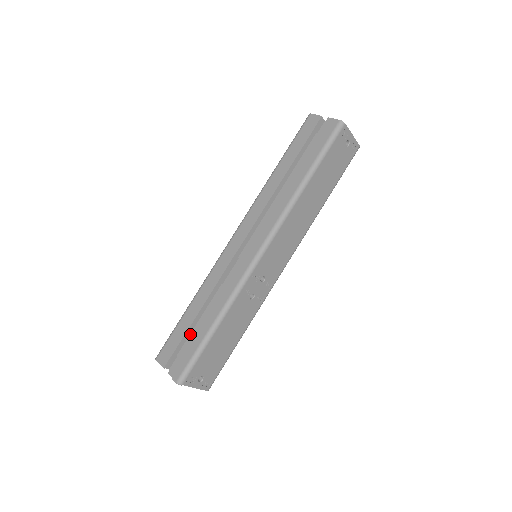
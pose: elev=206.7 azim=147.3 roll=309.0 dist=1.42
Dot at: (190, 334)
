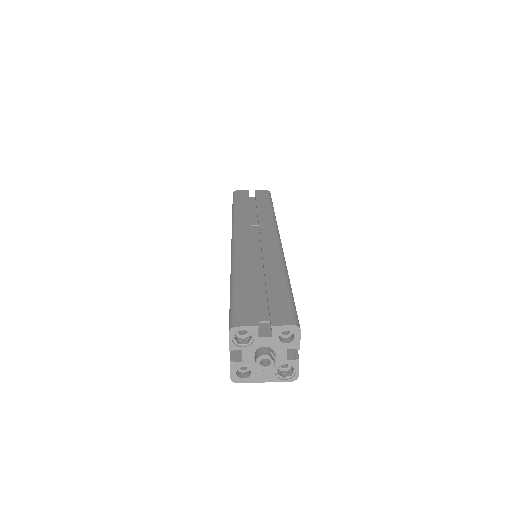
Dot at: occluded
